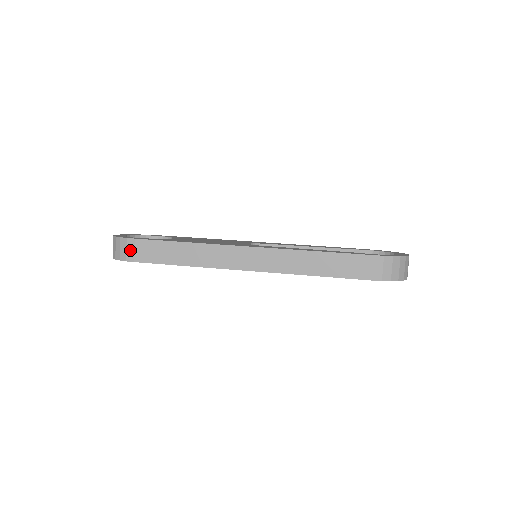
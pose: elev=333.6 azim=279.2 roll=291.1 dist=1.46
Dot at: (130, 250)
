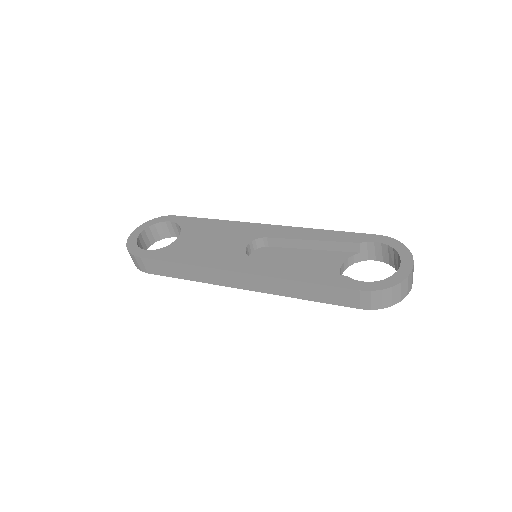
Dot at: (141, 265)
